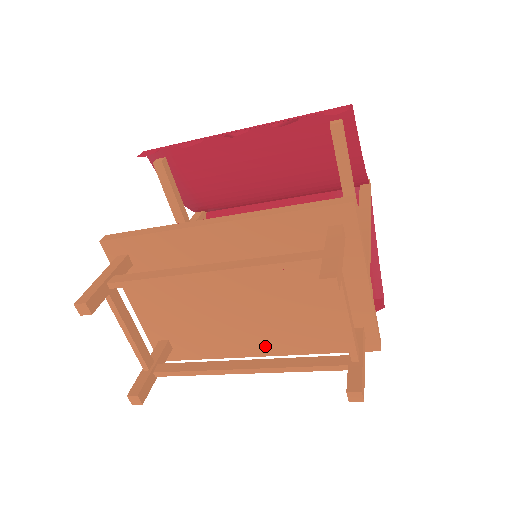
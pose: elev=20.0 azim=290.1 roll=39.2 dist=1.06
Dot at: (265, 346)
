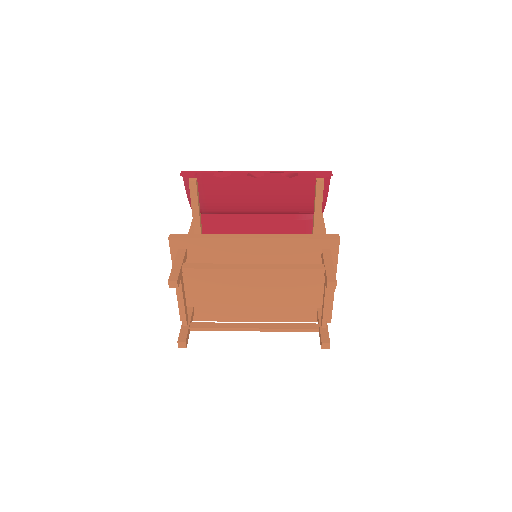
Dot at: (260, 315)
